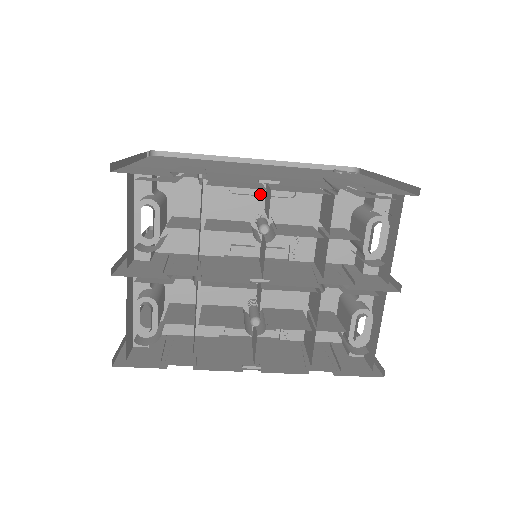
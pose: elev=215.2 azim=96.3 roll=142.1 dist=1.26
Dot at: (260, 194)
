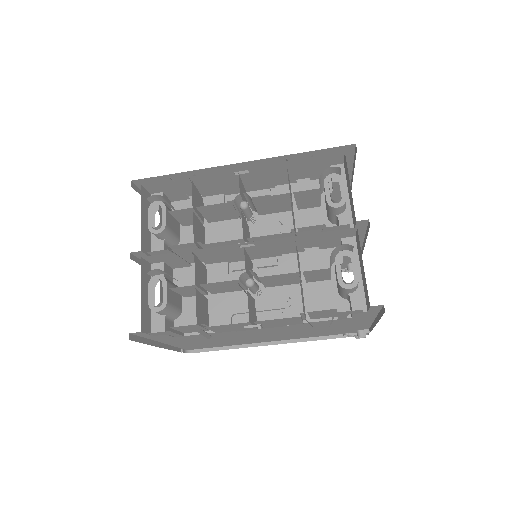
Dot at: occluded
